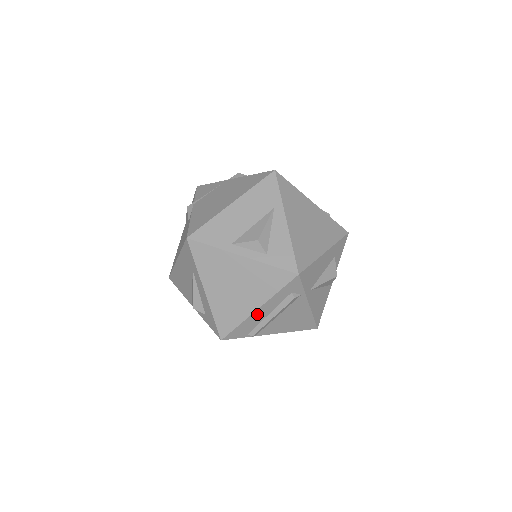
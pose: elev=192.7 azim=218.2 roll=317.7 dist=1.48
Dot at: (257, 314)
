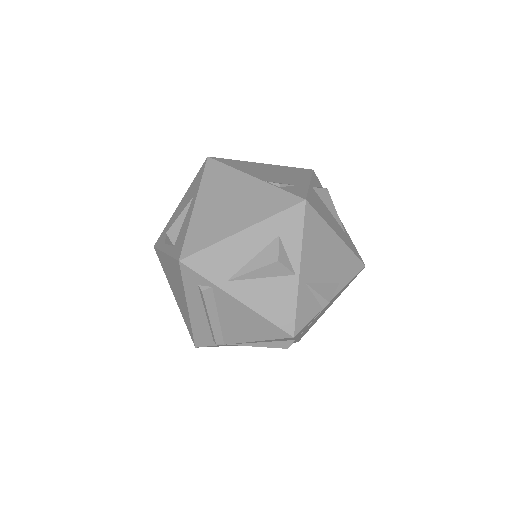
Dot at: (195, 315)
